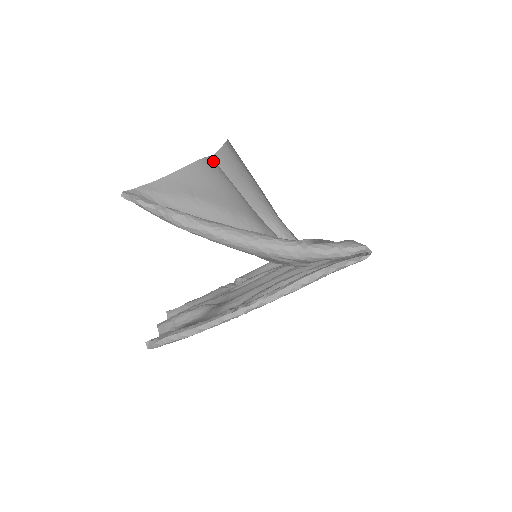
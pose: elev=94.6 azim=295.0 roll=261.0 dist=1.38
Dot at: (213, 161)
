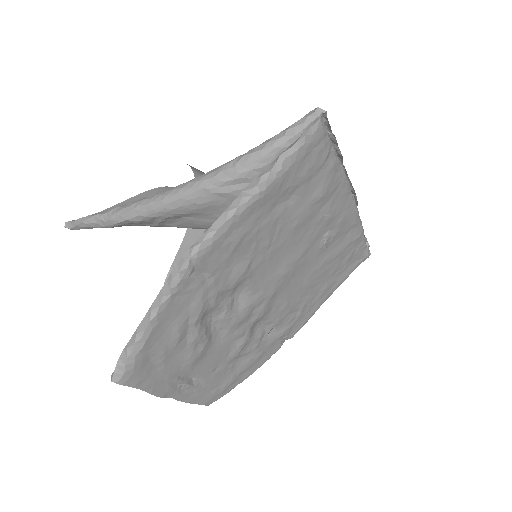
Dot at: occluded
